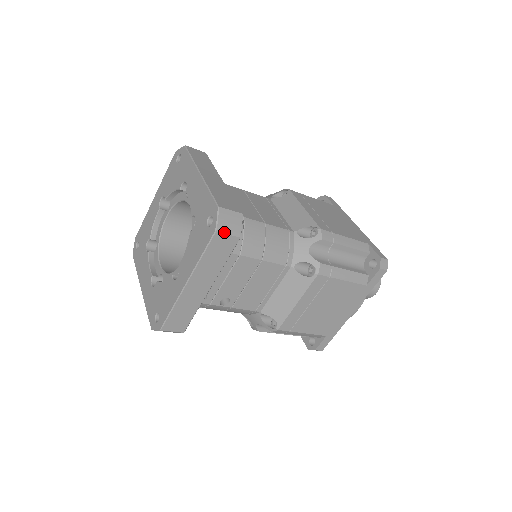
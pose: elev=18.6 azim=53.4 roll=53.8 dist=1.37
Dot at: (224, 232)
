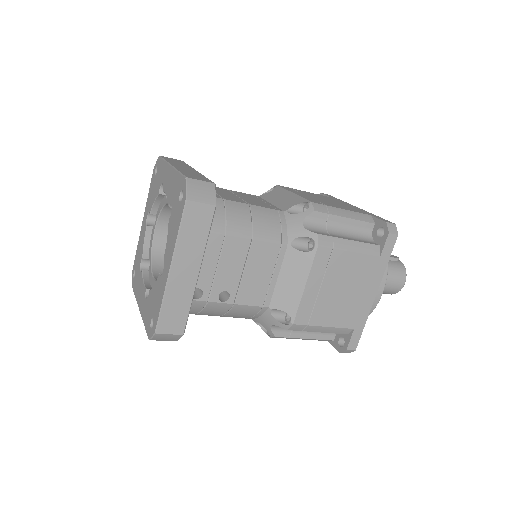
Dot at: (196, 200)
